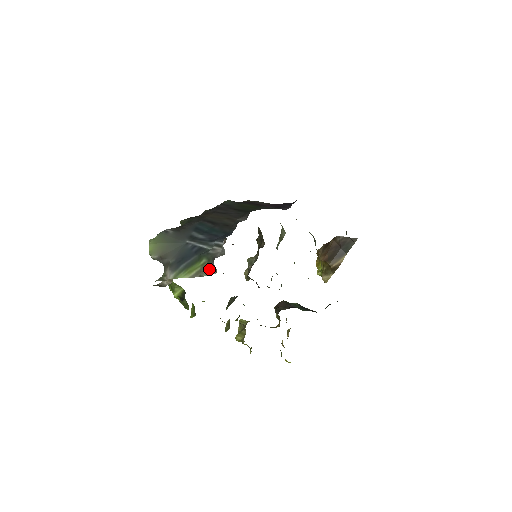
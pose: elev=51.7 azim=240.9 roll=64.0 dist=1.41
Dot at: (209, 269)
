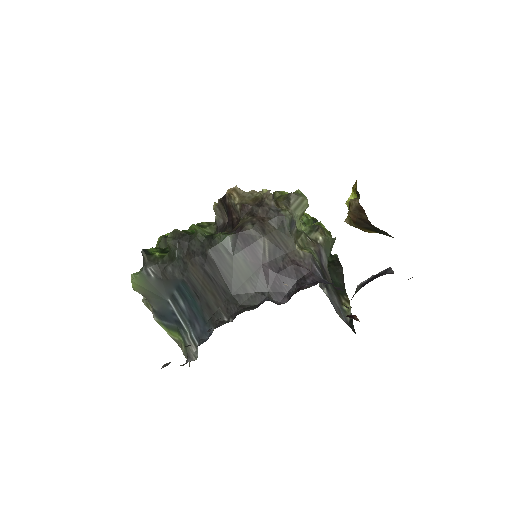
Dot at: (184, 355)
